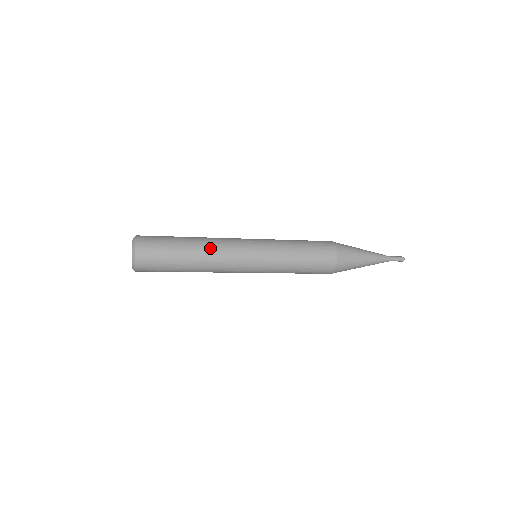
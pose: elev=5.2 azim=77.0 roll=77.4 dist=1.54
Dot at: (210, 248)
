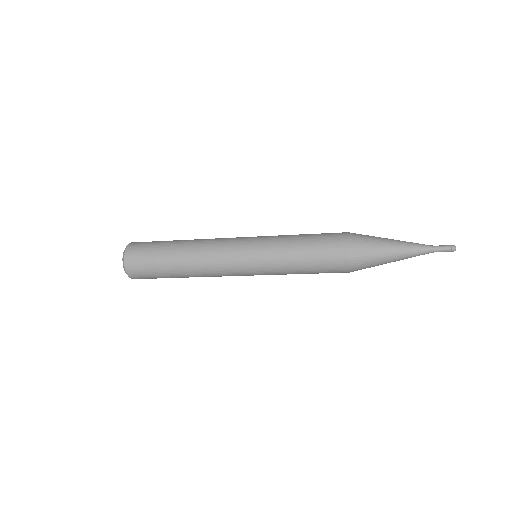
Dot at: (198, 245)
